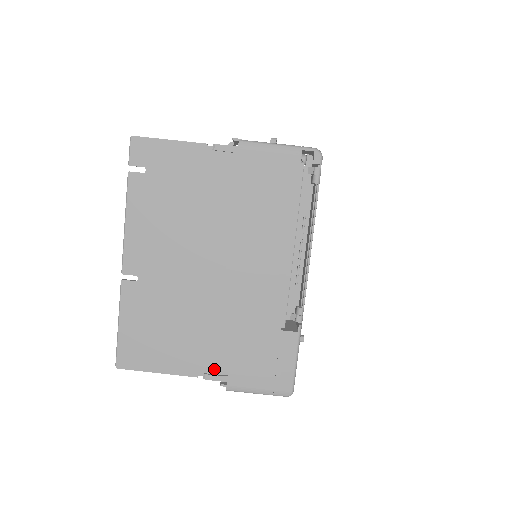
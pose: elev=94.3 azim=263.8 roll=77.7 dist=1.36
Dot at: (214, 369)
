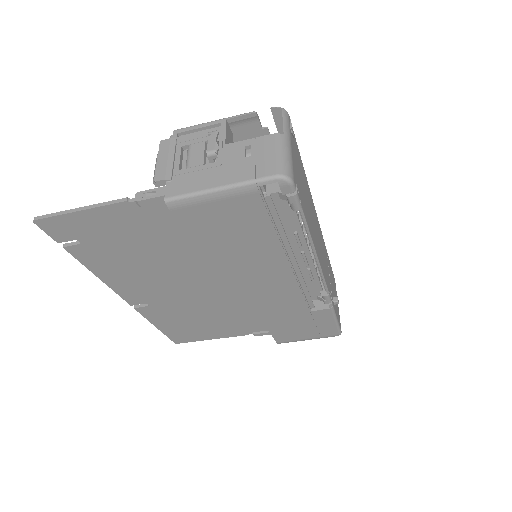
Dot at: (260, 329)
